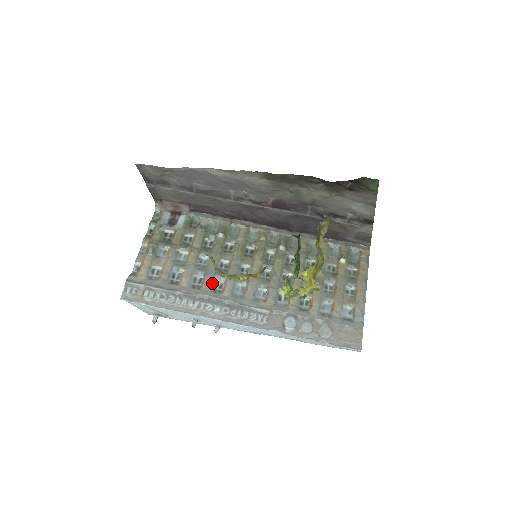
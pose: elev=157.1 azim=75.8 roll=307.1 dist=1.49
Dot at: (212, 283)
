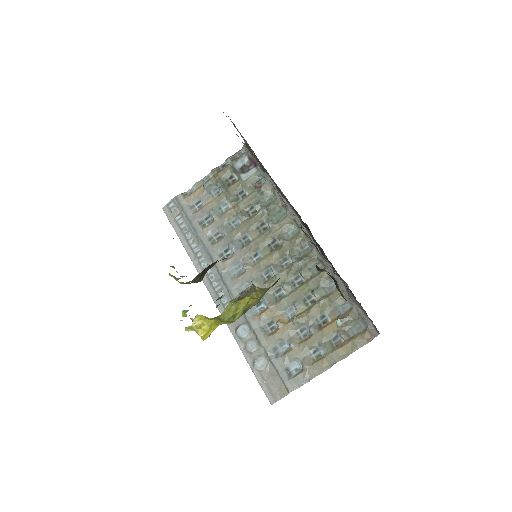
Dot at: (224, 247)
